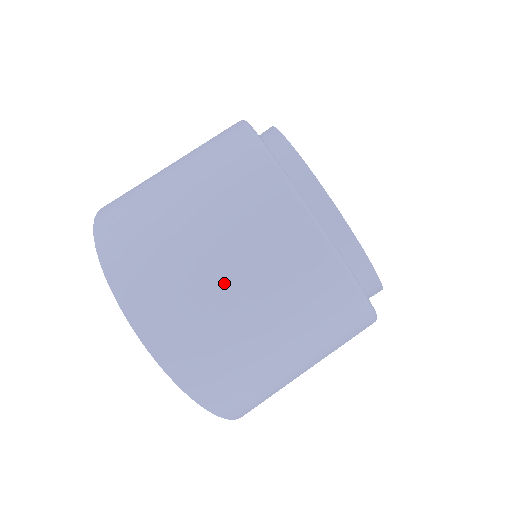
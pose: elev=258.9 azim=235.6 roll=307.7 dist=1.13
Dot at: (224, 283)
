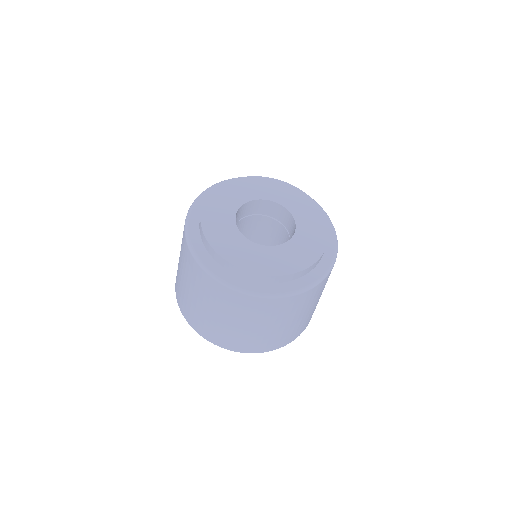
Dot at: (298, 320)
